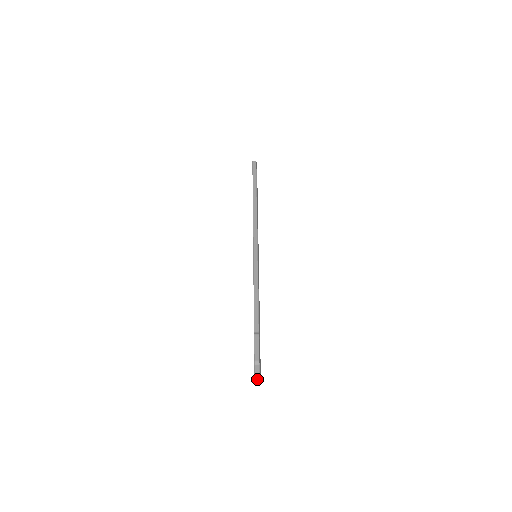
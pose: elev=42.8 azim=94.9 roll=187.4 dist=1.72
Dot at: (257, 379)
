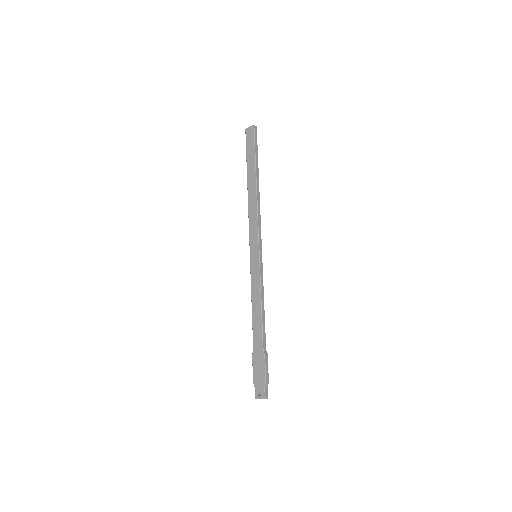
Dot at: occluded
